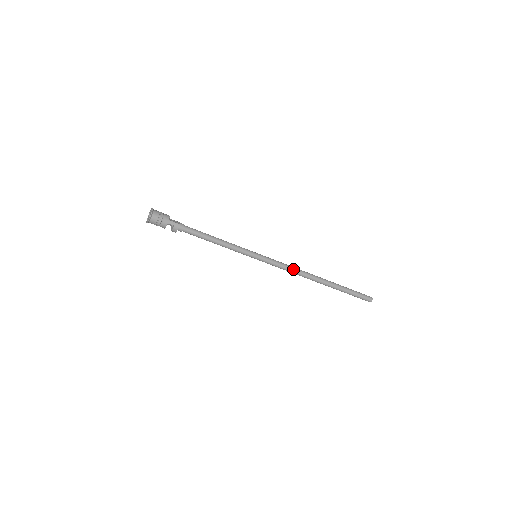
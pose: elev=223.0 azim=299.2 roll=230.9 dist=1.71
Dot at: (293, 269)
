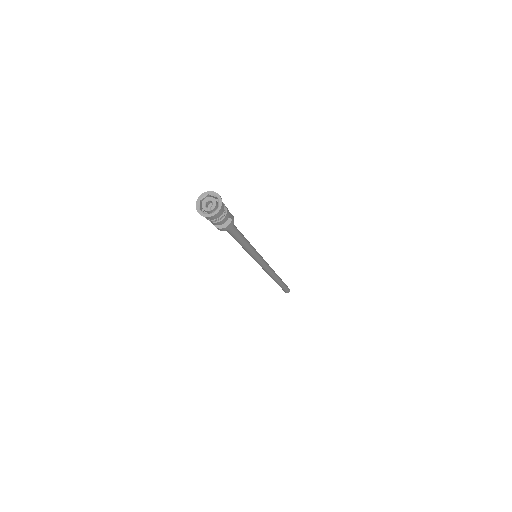
Dot at: (270, 267)
